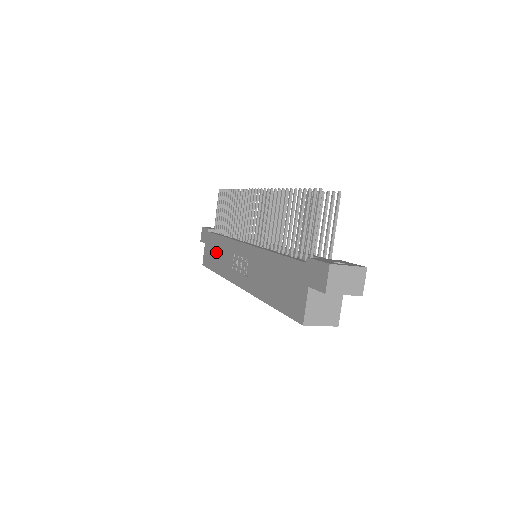
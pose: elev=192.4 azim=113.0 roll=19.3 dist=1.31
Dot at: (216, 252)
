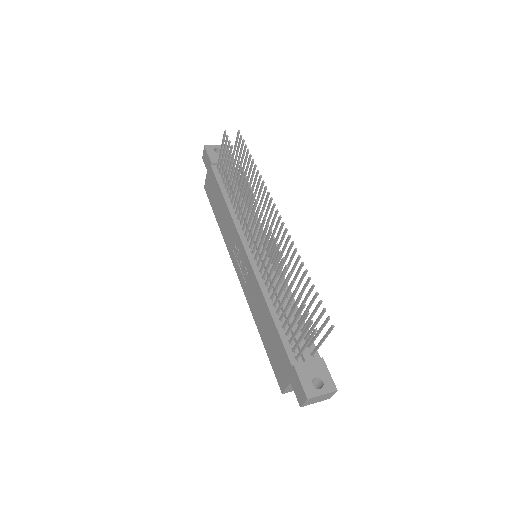
Dot at: (218, 205)
